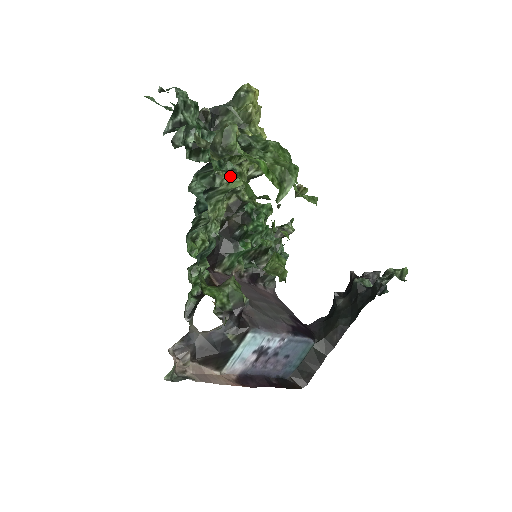
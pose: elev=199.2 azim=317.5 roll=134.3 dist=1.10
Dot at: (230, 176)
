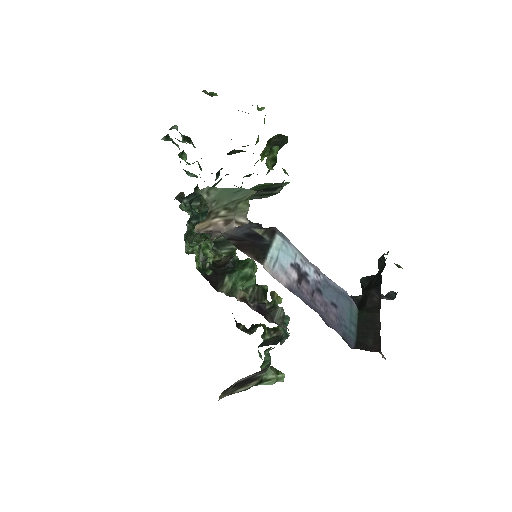
Dot at: occluded
